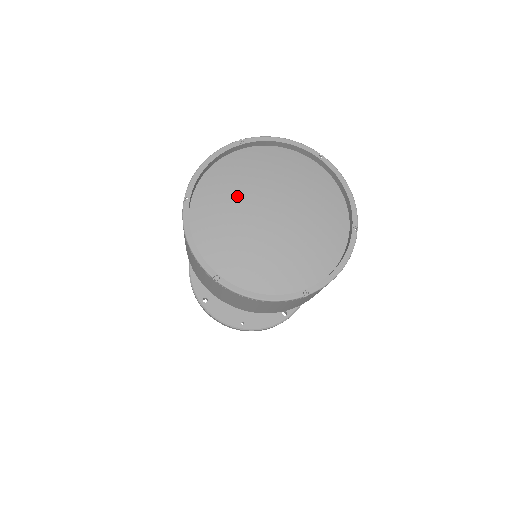
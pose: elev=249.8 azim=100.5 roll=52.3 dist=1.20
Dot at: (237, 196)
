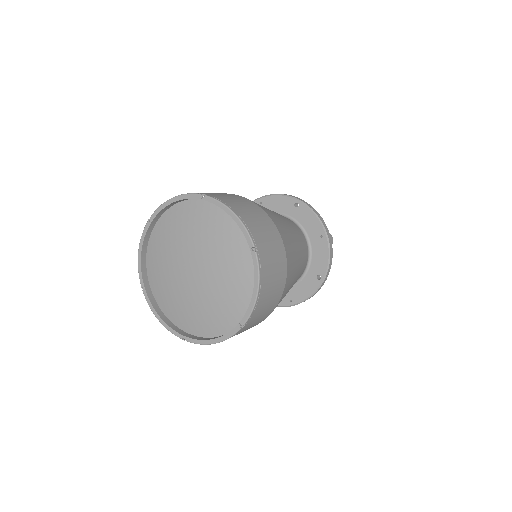
Dot at: (169, 267)
